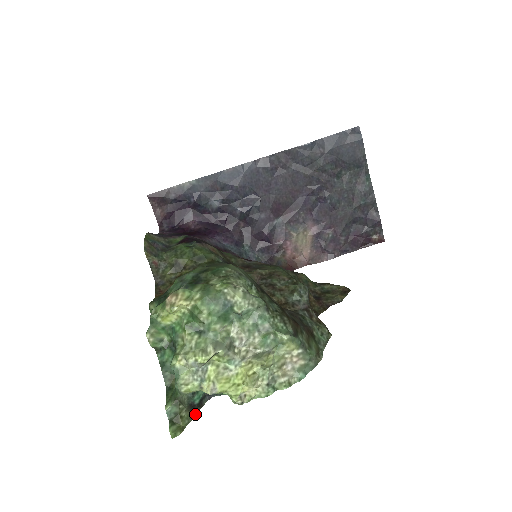
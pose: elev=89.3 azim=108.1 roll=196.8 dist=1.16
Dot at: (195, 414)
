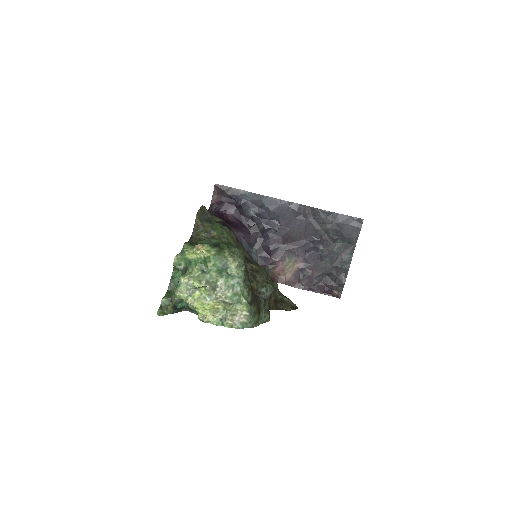
Dot at: (174, 312)
